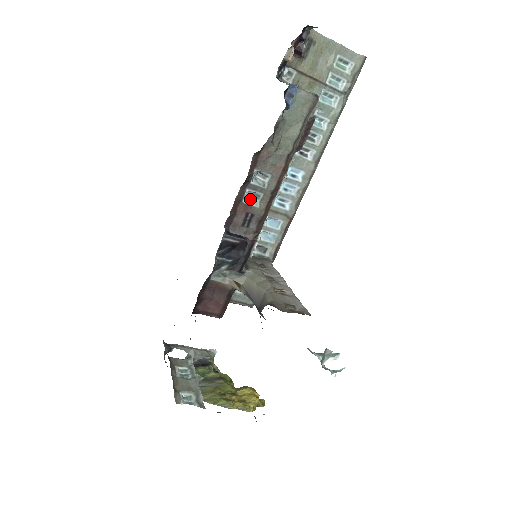
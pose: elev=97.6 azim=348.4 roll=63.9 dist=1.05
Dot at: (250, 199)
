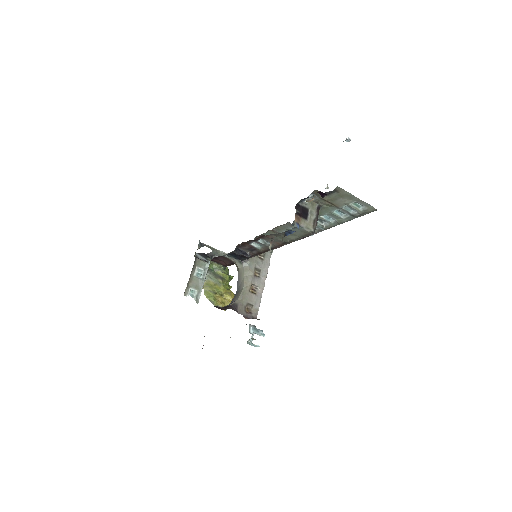
Dot at: (256, 243)
